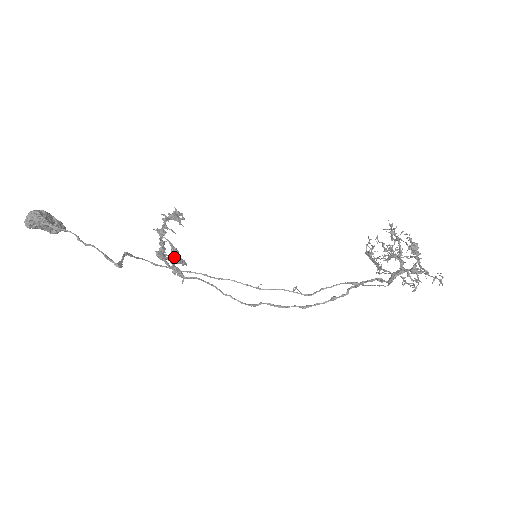
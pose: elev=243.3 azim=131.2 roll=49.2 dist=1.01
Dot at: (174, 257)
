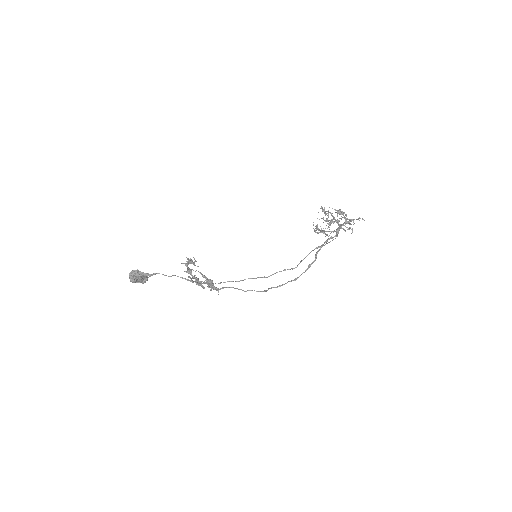
Dot at: (207, 280)
